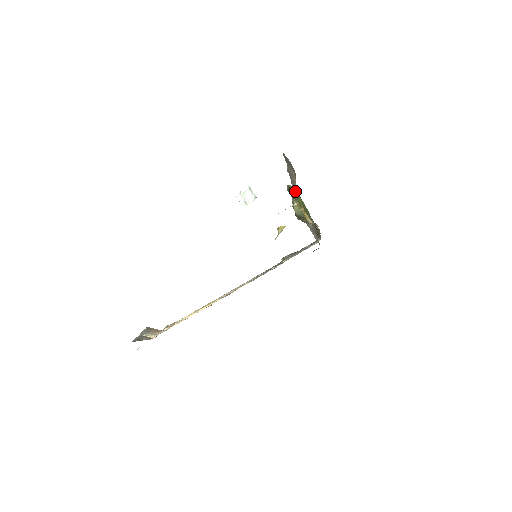
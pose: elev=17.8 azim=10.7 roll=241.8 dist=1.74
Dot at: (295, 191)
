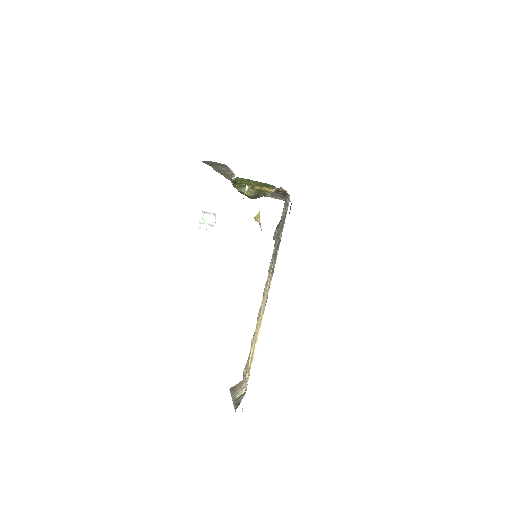
Dot at: (241, 179)
